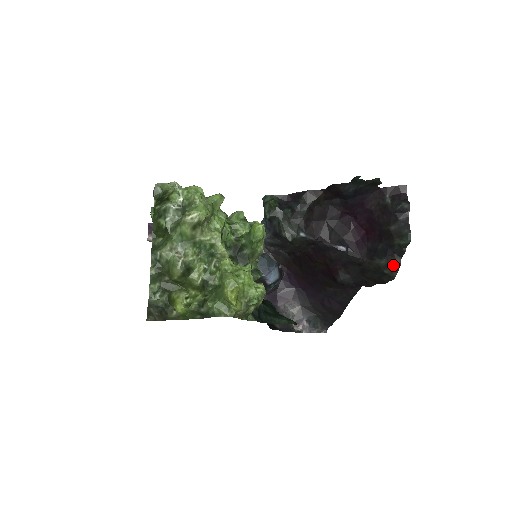
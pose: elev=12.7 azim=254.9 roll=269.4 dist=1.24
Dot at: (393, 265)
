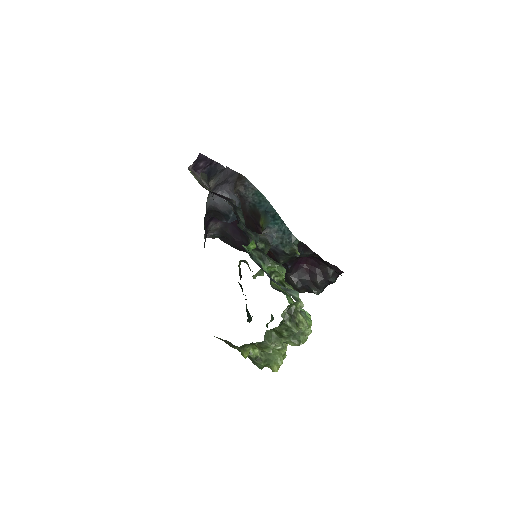
Dot at: (300, 291)
